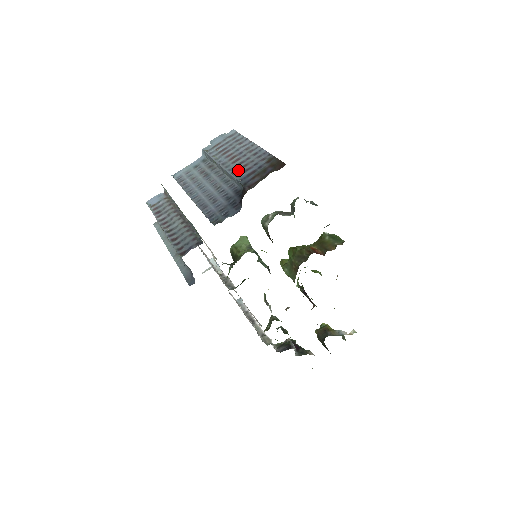
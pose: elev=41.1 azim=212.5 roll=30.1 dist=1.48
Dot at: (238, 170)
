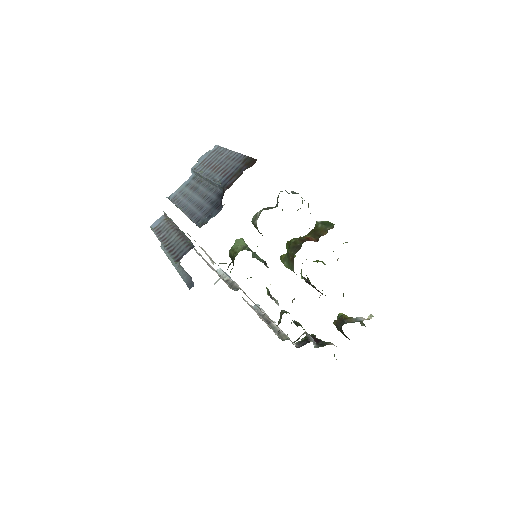
Dot at: (219, 176)
